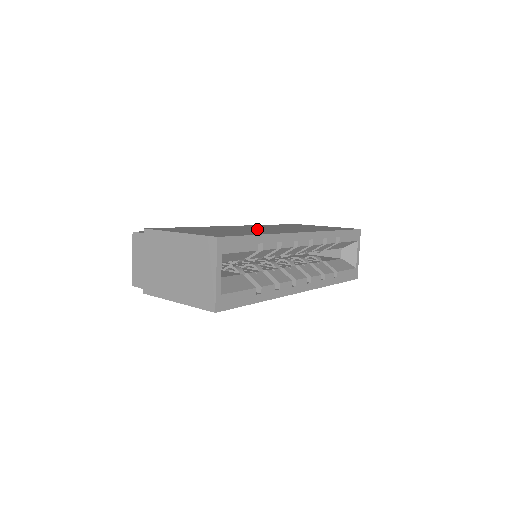
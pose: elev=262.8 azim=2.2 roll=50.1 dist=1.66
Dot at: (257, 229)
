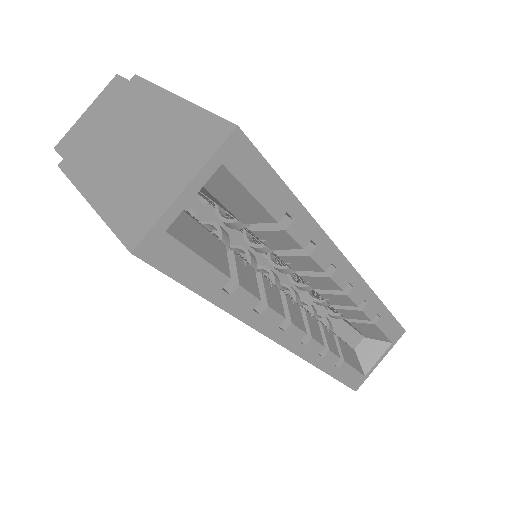
Dot at: occluded
